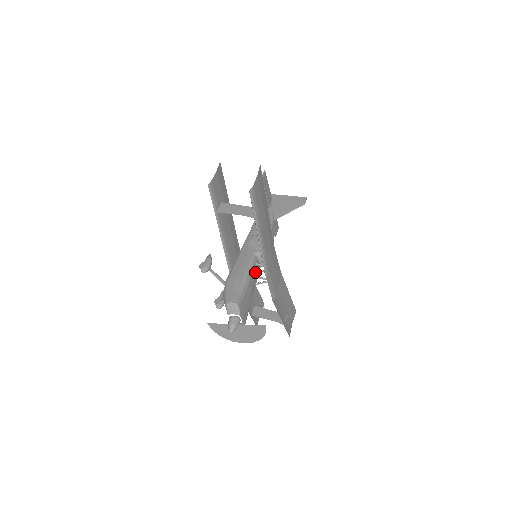
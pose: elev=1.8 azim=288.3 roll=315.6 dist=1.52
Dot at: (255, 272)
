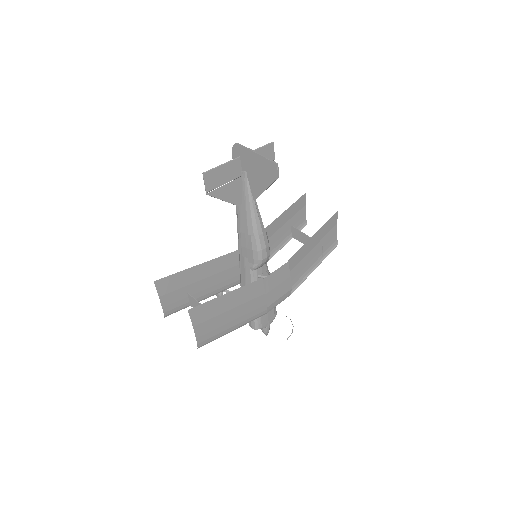
Dot at: occluded
